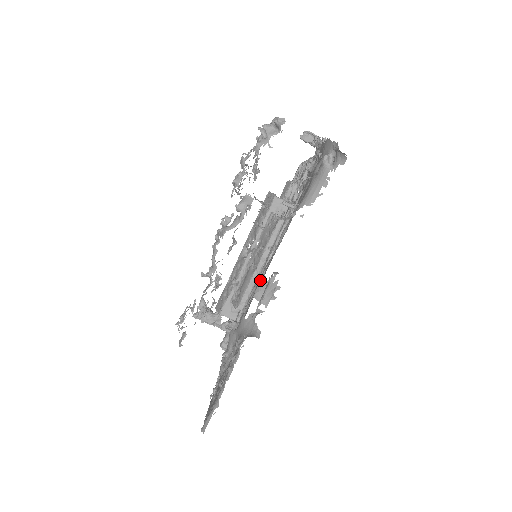
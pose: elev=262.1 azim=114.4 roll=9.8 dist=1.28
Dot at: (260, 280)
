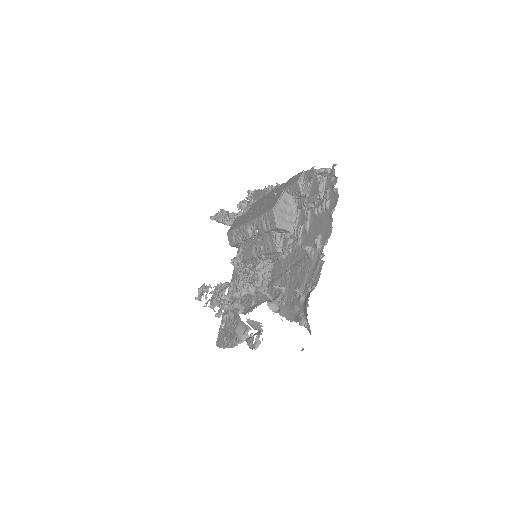
Dot at: occluded
